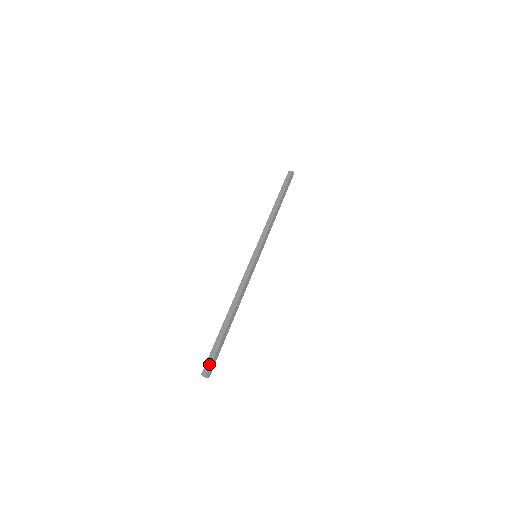
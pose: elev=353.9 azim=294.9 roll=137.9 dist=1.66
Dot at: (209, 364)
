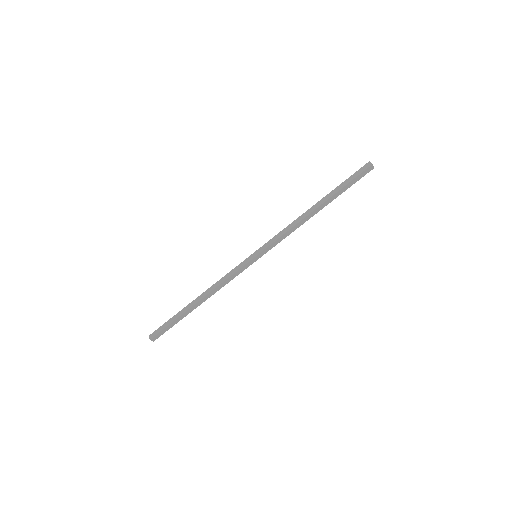
Dot at: (156, 333)
